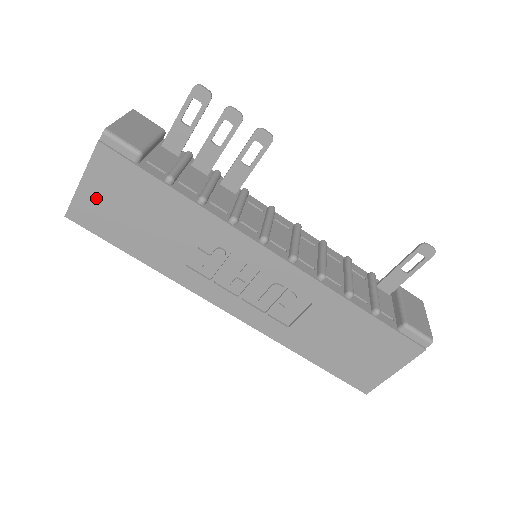
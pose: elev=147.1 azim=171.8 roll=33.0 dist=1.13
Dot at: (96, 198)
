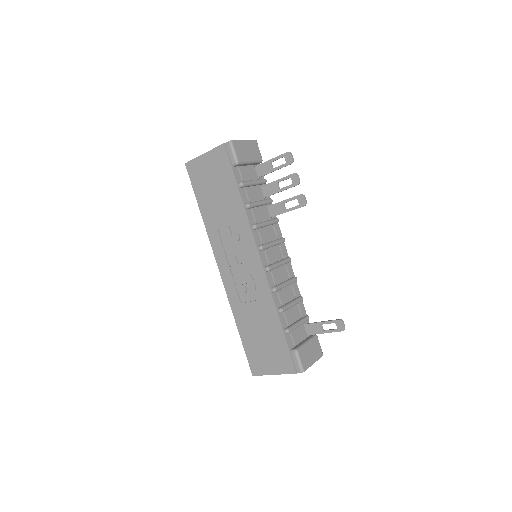
Dot at: (204, 167)
